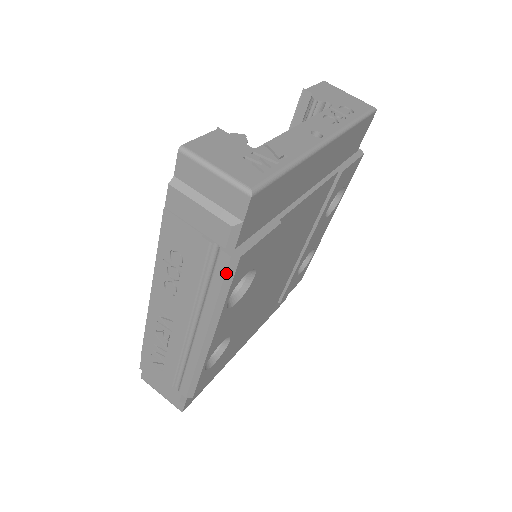
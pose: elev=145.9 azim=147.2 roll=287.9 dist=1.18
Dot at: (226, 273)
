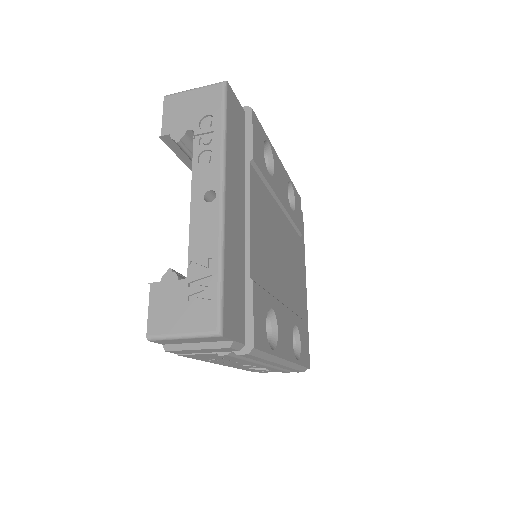
Dot at: (255, 356)
